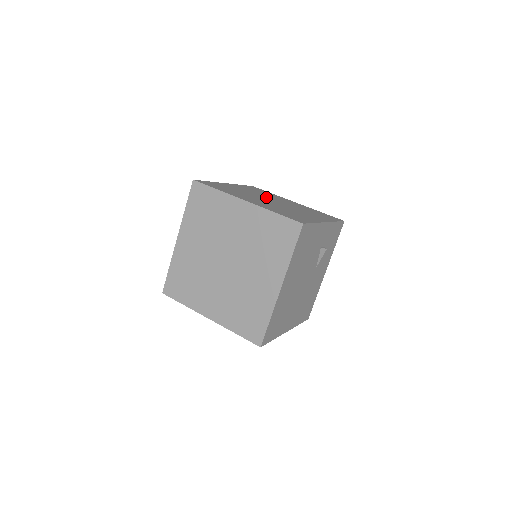
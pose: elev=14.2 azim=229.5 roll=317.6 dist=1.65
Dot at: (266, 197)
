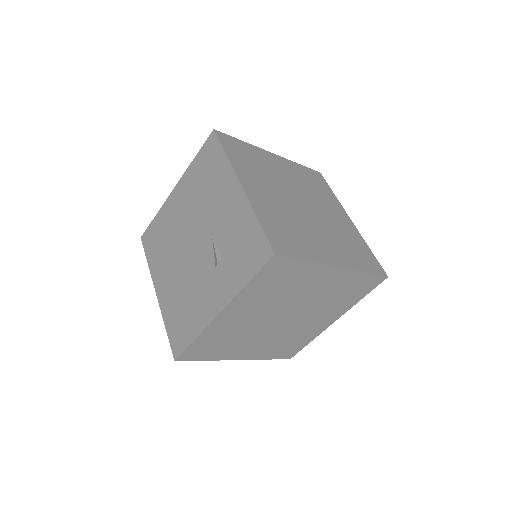
Dot at: occluded
